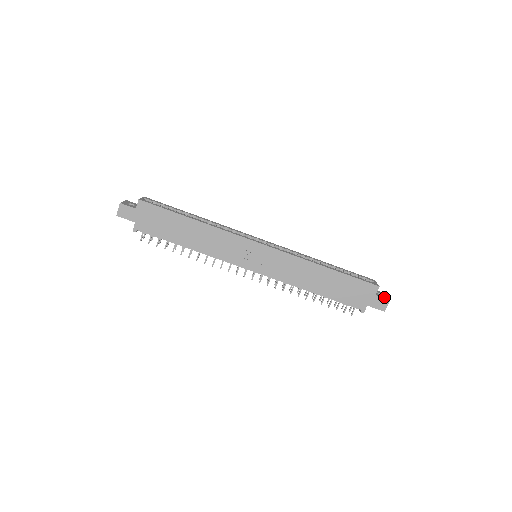
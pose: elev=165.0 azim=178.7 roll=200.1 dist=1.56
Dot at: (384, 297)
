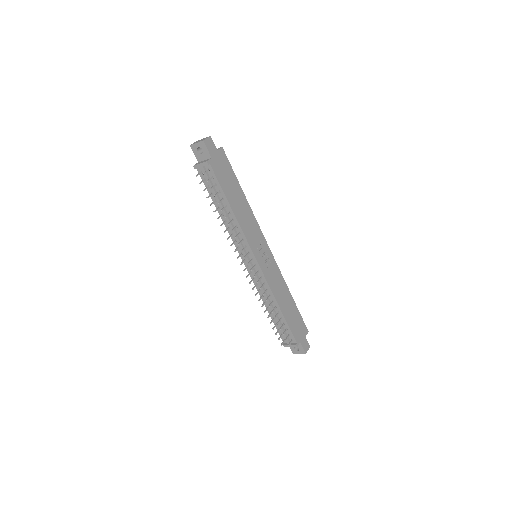
Dot at: (307, 343)
